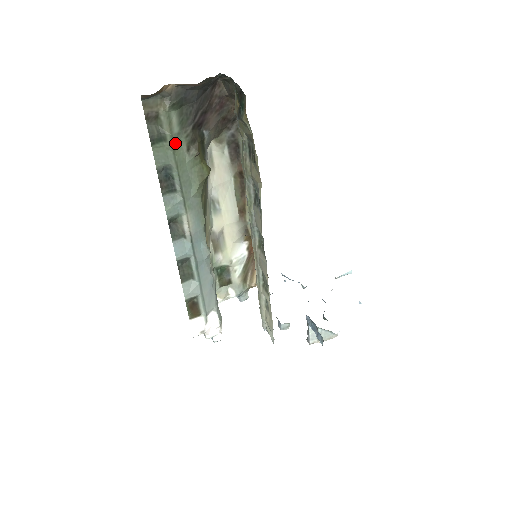
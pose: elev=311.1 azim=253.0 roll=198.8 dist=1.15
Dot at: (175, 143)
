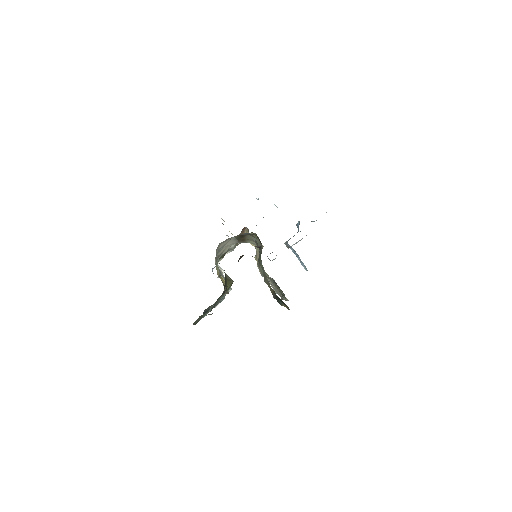
Dot at: occluded
